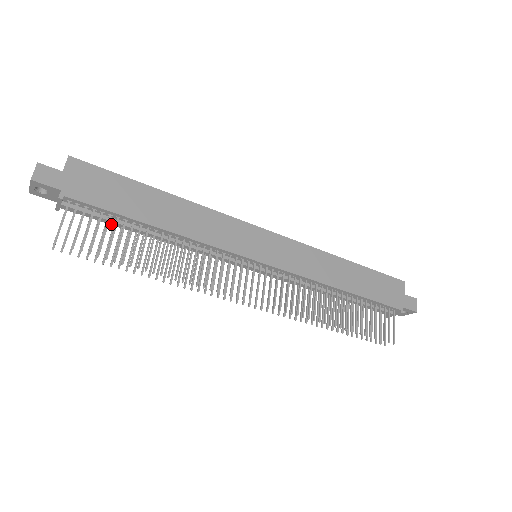
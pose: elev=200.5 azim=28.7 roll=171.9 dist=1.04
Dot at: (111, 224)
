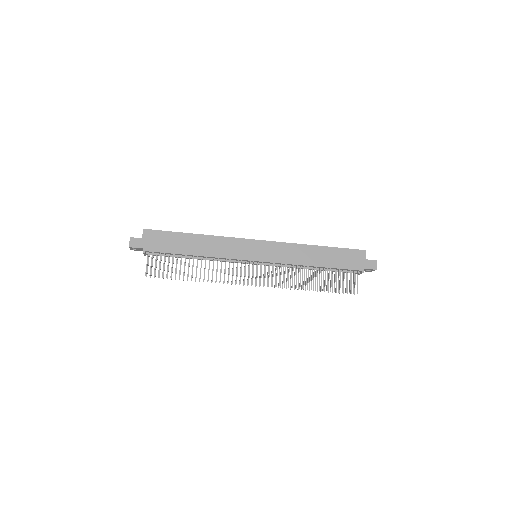
Dot at: occluded
